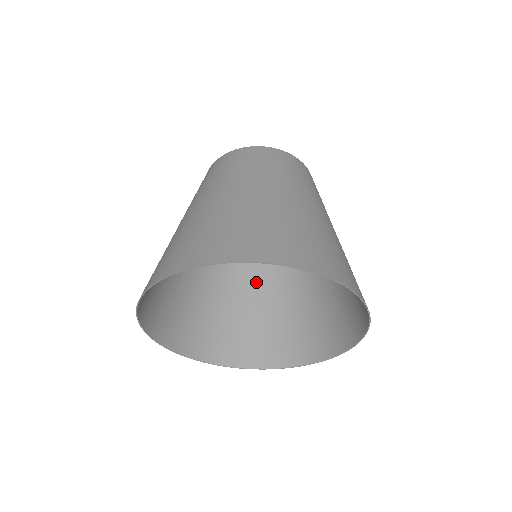
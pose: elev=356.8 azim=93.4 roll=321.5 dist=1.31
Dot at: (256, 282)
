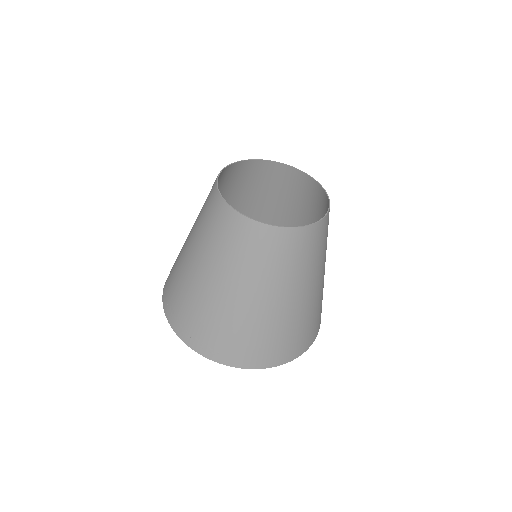
Dot at: occluded
